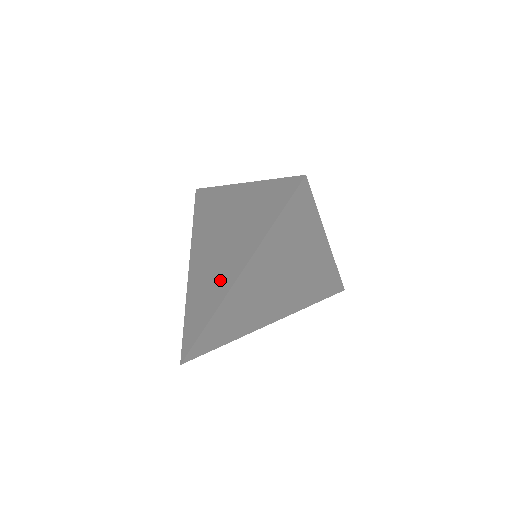
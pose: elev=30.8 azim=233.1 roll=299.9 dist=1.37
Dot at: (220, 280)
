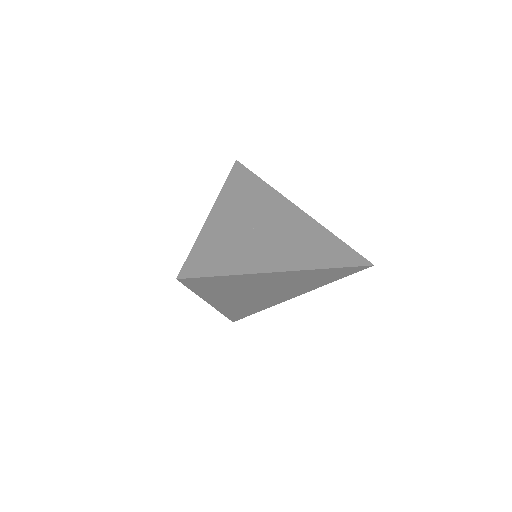
Dot at: occluded
